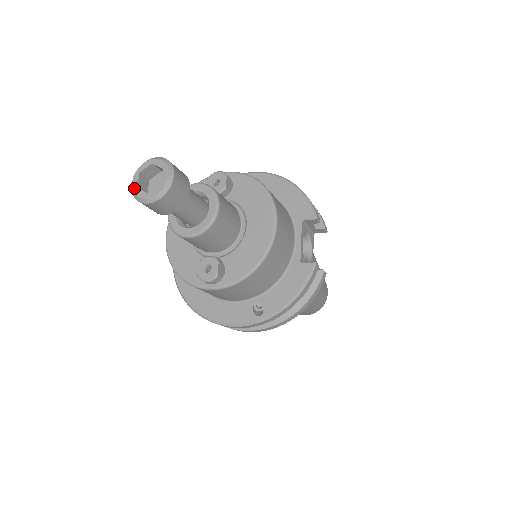
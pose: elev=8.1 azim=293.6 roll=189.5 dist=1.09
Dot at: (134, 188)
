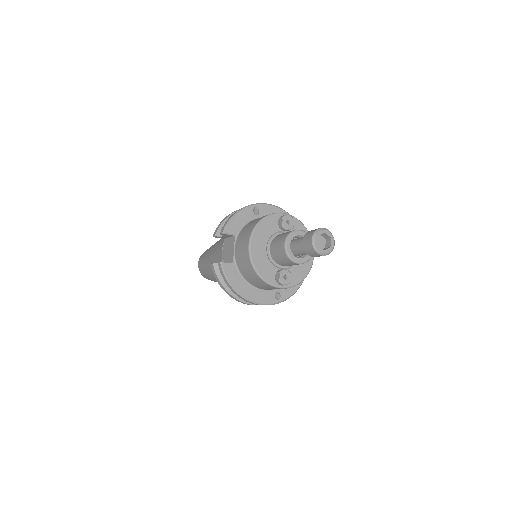
Dot at: (317, 245)
